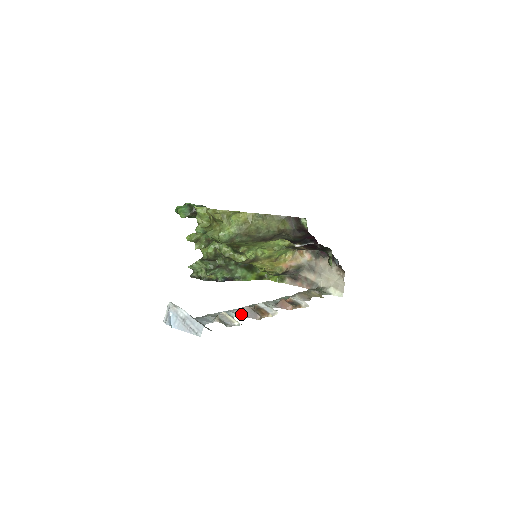
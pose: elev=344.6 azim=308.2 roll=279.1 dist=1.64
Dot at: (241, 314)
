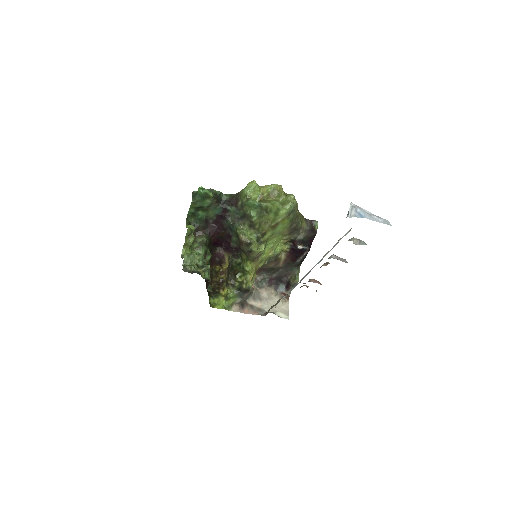
Dot at: (335, 258)
